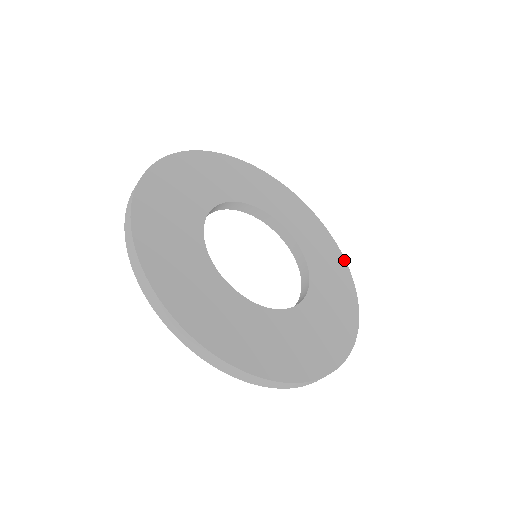
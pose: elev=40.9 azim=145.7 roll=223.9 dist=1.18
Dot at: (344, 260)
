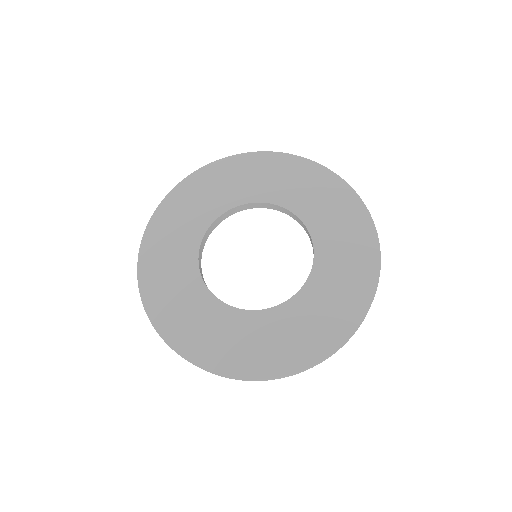
Dot at: (353, 192)
